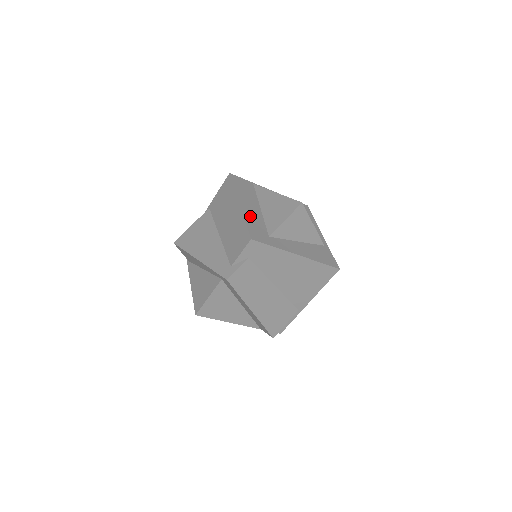
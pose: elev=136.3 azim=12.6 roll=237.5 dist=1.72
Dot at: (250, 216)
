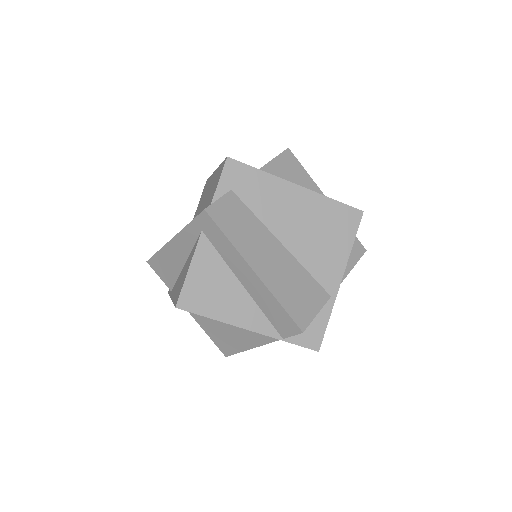
Dot at: occluded
